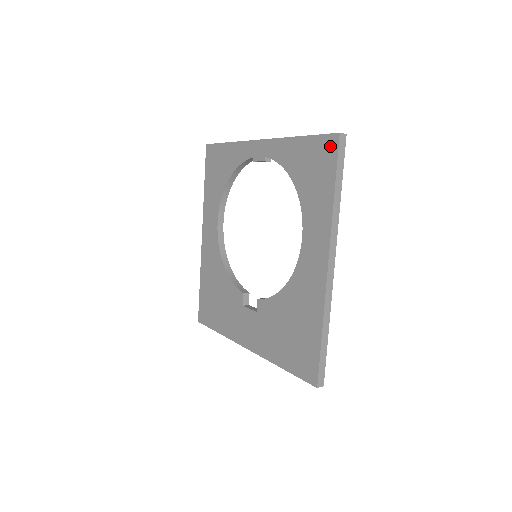
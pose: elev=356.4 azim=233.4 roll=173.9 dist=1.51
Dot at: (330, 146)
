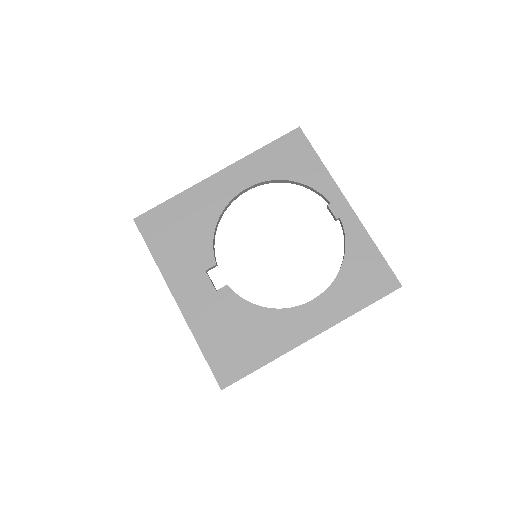
Dot at: (389, 283)
